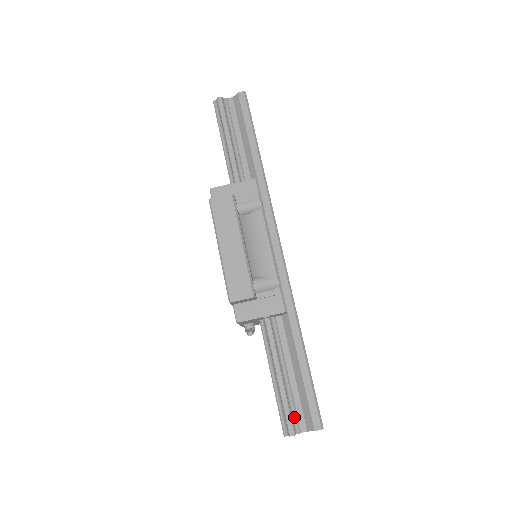
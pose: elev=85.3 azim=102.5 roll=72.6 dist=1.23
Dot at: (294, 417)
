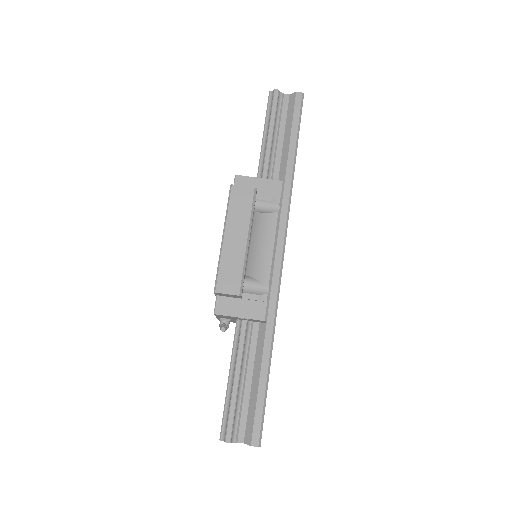
Dot at: (236, 425)
